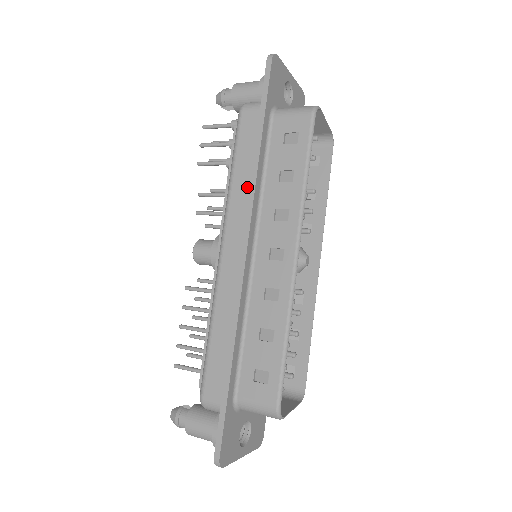
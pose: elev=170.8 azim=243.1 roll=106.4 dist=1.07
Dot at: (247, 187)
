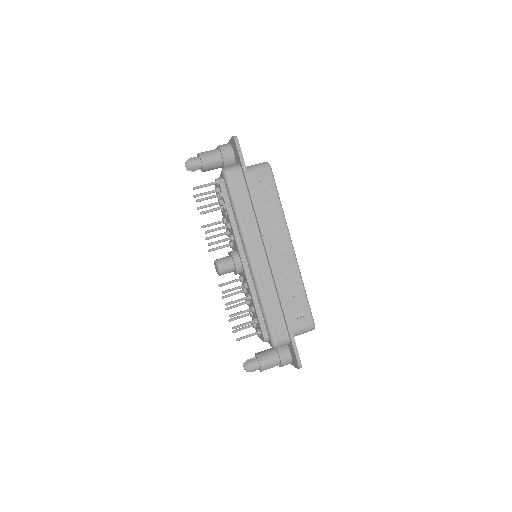
Dot at: (252, 219)
